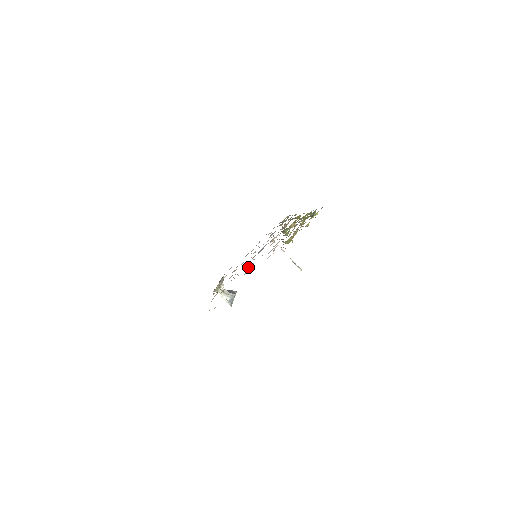
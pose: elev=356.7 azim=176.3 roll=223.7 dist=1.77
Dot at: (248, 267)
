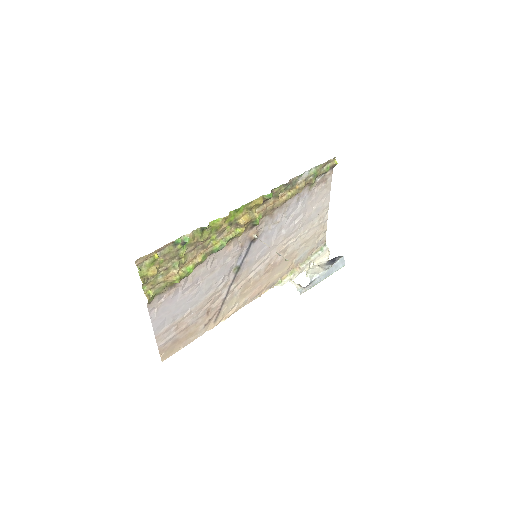
Dot at: (205, 295)
